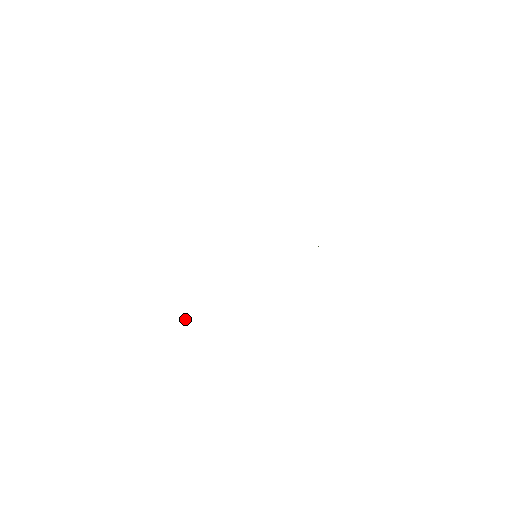
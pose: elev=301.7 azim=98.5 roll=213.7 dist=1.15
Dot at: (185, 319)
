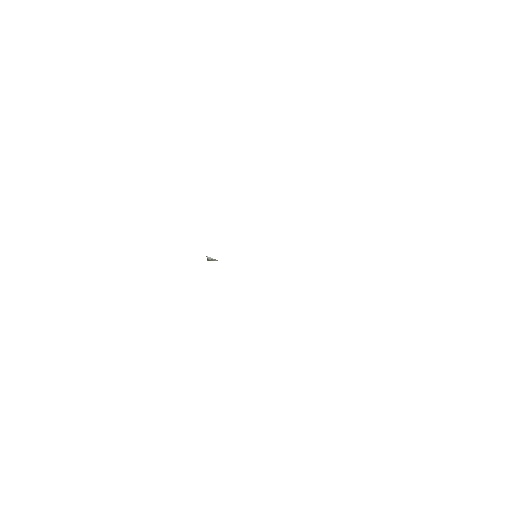
Dot at: (213, 259)
